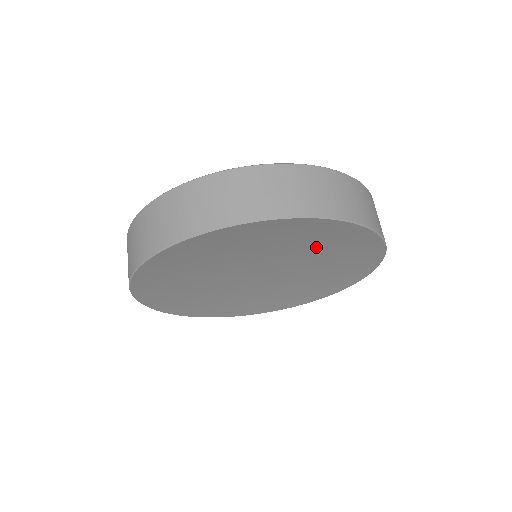
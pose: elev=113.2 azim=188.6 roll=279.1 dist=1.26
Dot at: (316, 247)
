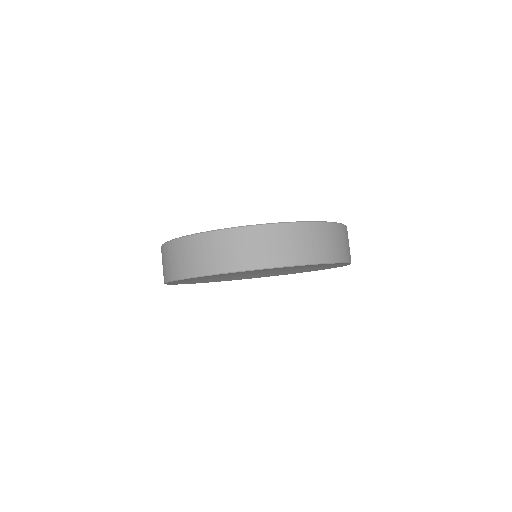
Dot at: occluded
